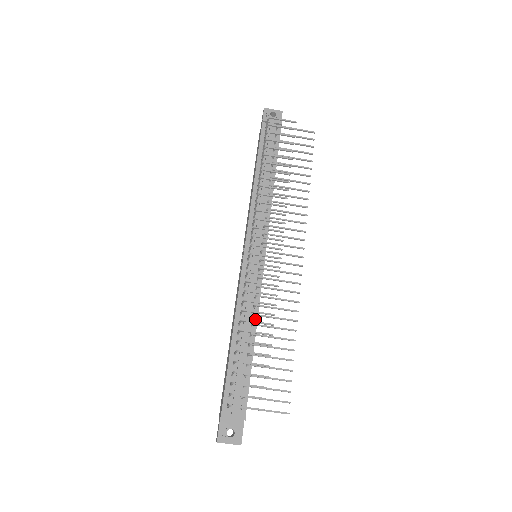
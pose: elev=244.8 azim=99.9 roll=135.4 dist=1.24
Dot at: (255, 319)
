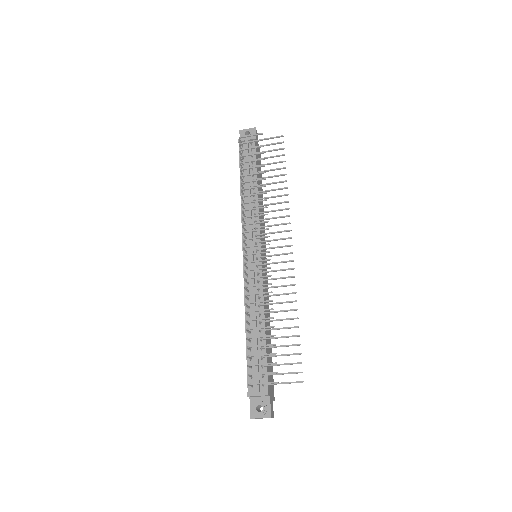
Dot at: occluded
